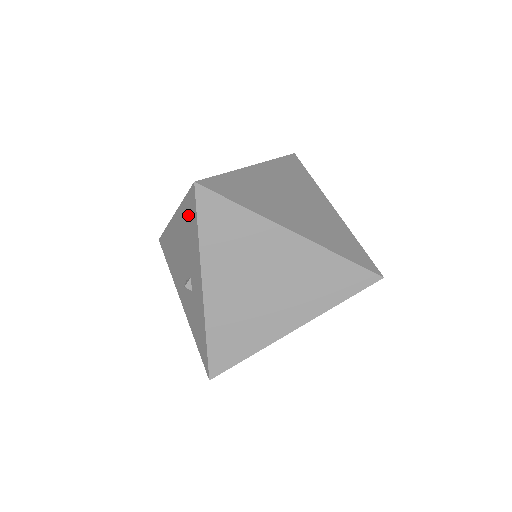
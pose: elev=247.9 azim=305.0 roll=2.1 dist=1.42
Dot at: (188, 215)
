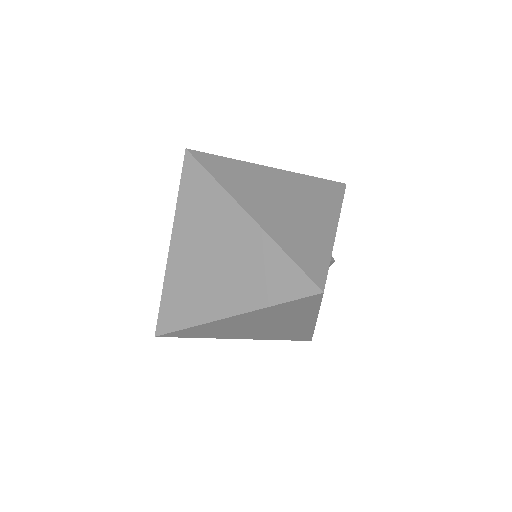
Dot at: occluded
